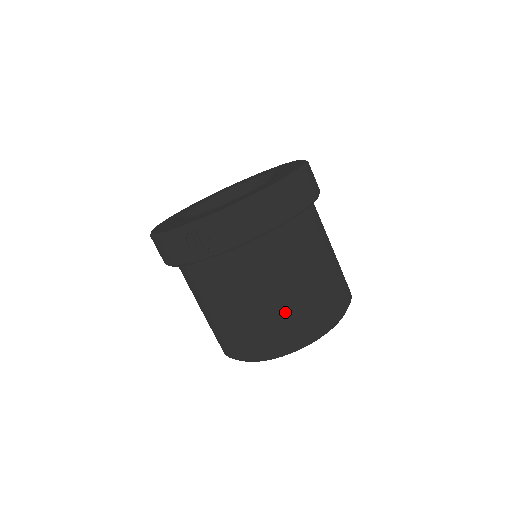
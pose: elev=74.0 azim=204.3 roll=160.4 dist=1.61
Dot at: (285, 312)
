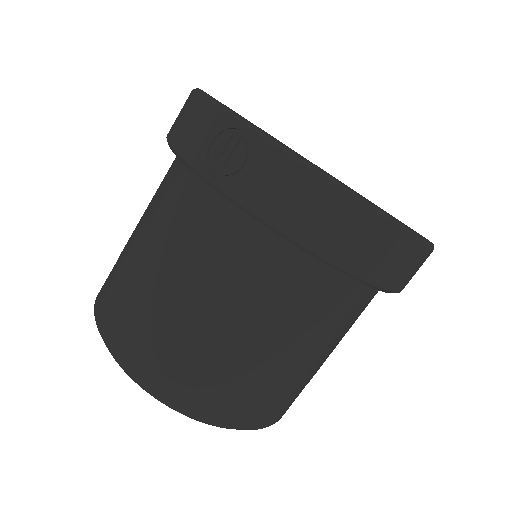
Dot at: (202, 350)
